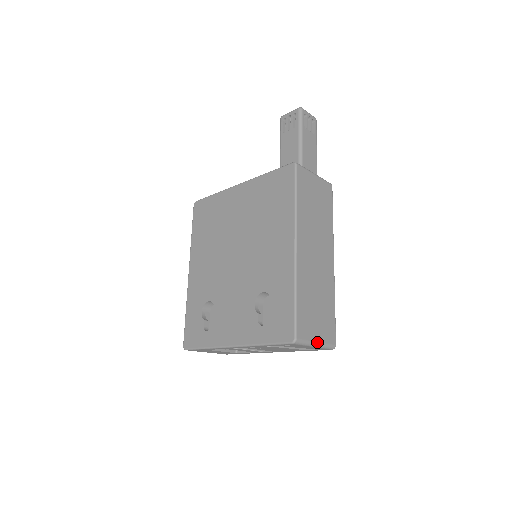
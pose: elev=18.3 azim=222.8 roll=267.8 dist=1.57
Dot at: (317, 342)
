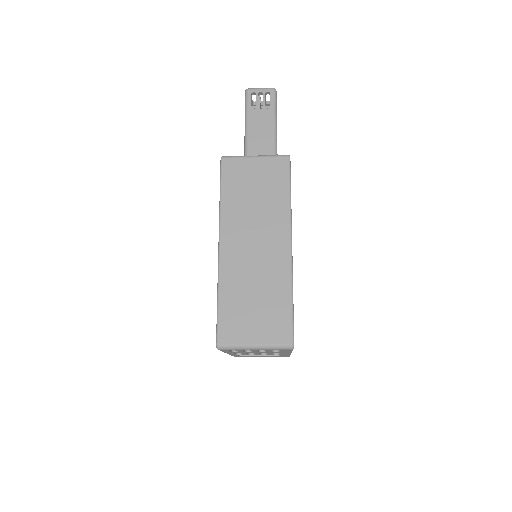
Dot at: (255, 344)
